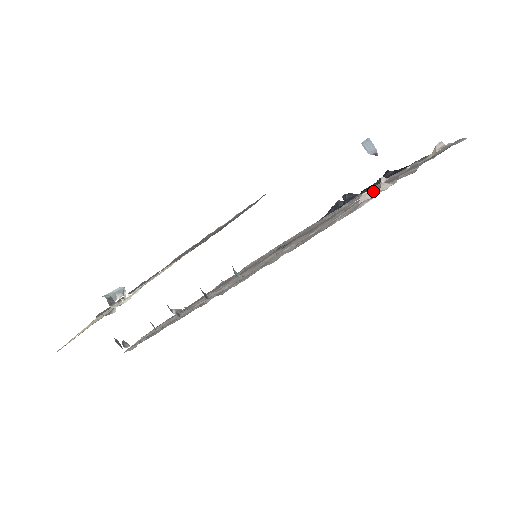
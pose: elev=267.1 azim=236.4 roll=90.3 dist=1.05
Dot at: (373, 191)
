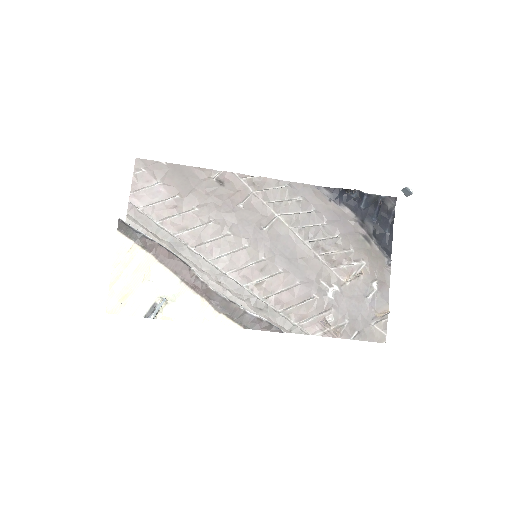
Dot at: (340, 298)
